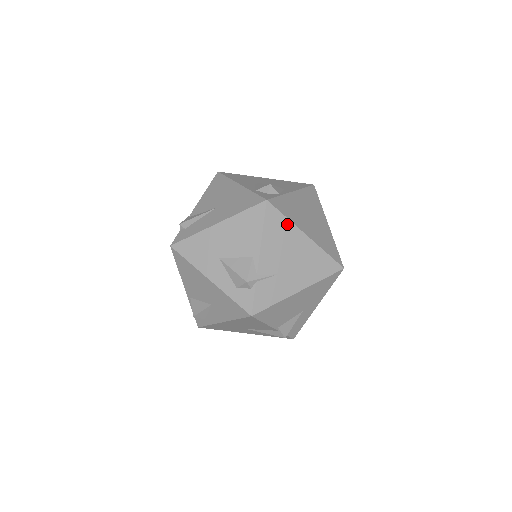
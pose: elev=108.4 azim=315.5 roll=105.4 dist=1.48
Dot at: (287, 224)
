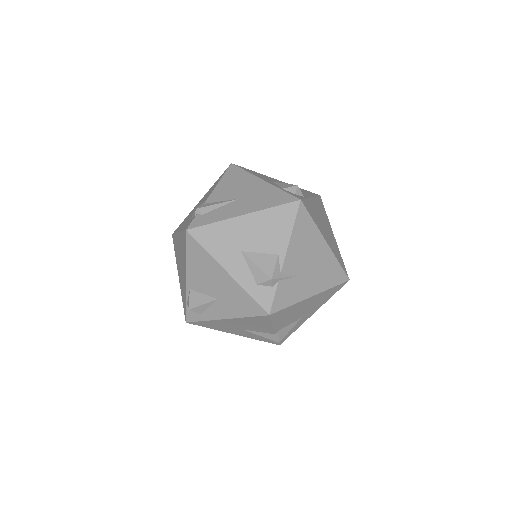
Dot at: (313, 227)
